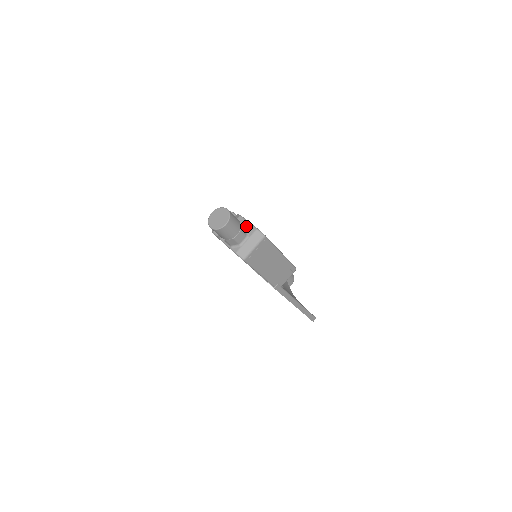
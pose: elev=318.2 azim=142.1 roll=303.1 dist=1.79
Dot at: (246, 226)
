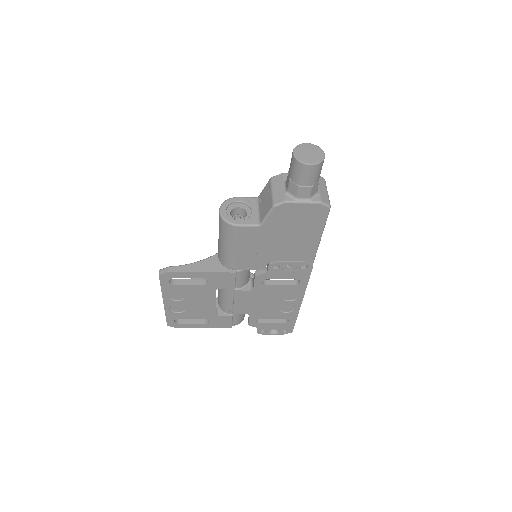
Dot at: occluded
